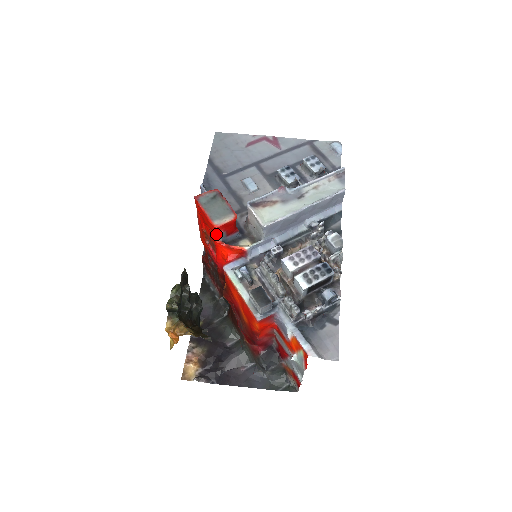
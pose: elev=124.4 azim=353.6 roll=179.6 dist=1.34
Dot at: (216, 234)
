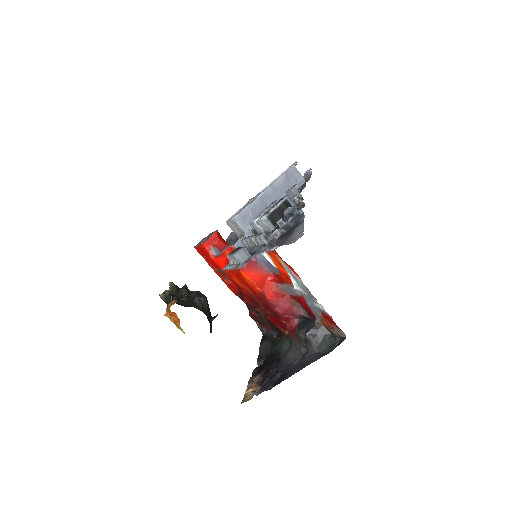
Dot at: (209, 252)
